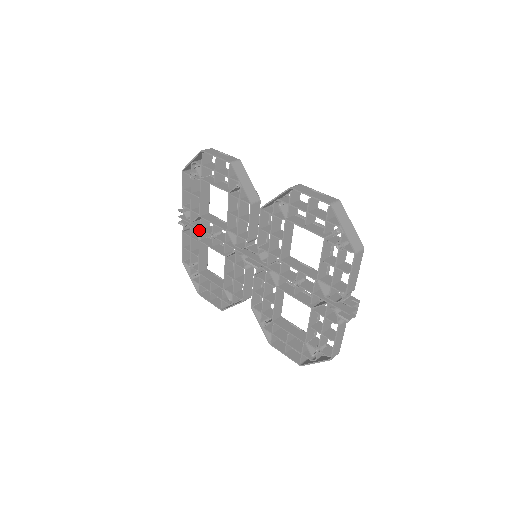
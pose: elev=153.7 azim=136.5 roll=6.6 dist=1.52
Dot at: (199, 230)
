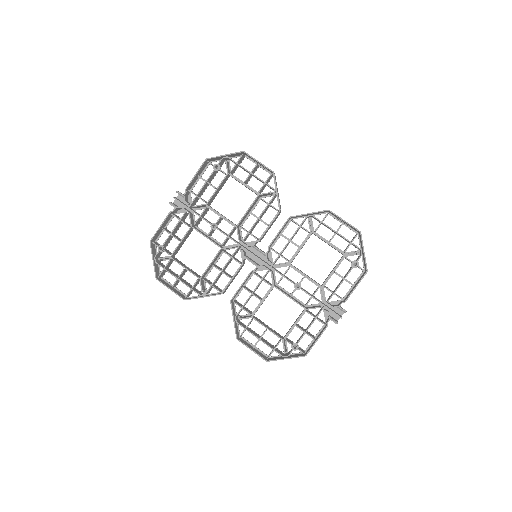
Dot at: (192, 217)
